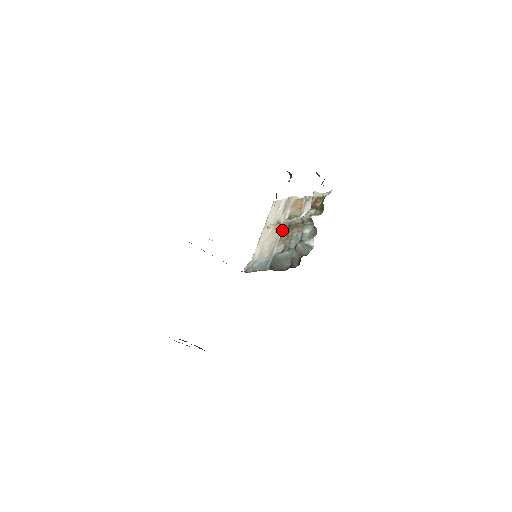
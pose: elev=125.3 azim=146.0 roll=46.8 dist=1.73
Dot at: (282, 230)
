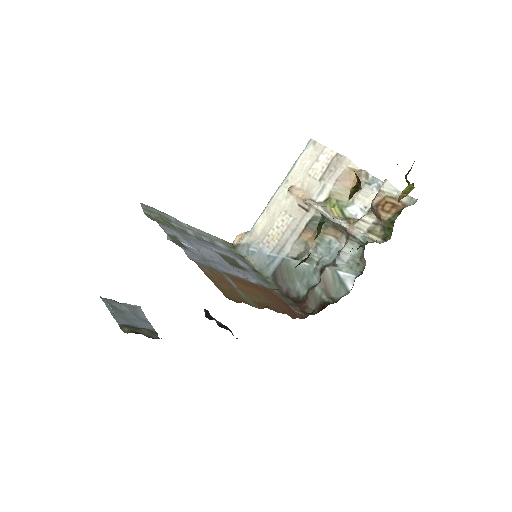
Dot at: (309, 217)
